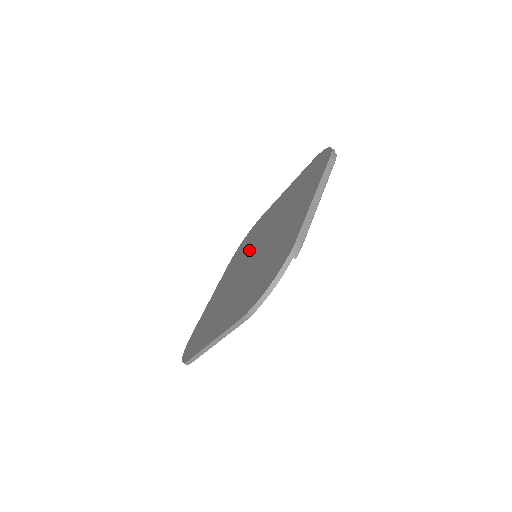
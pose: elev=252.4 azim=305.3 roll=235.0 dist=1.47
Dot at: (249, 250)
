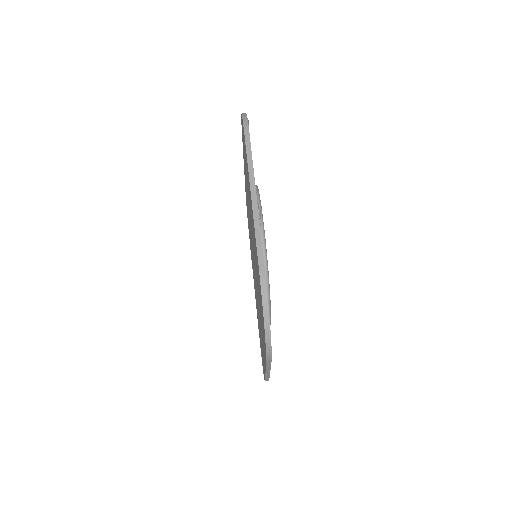
Dot at: occluded
